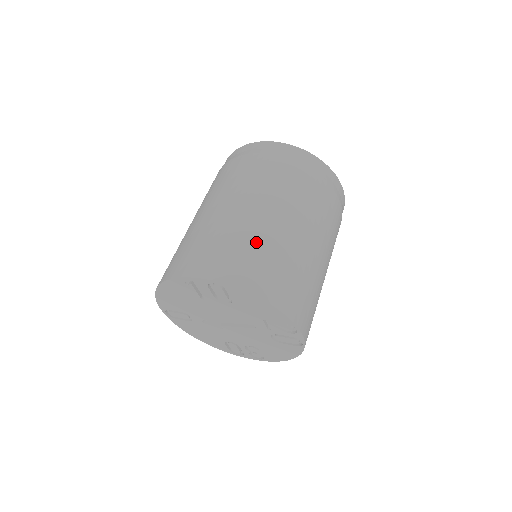
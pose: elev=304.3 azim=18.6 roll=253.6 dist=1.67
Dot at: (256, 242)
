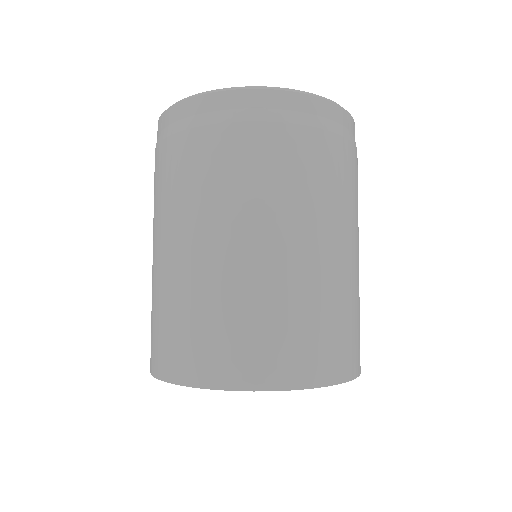
Dot at: (231, 305)
